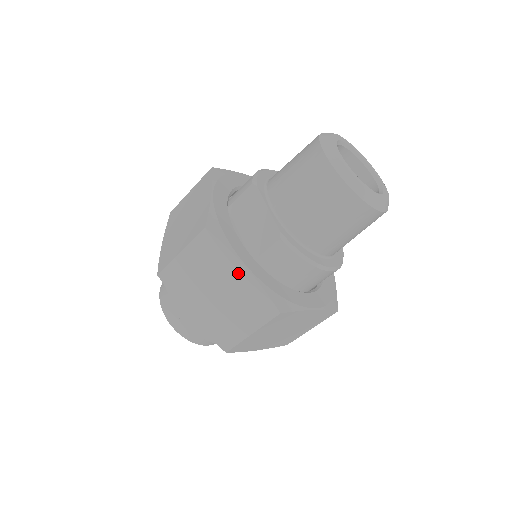
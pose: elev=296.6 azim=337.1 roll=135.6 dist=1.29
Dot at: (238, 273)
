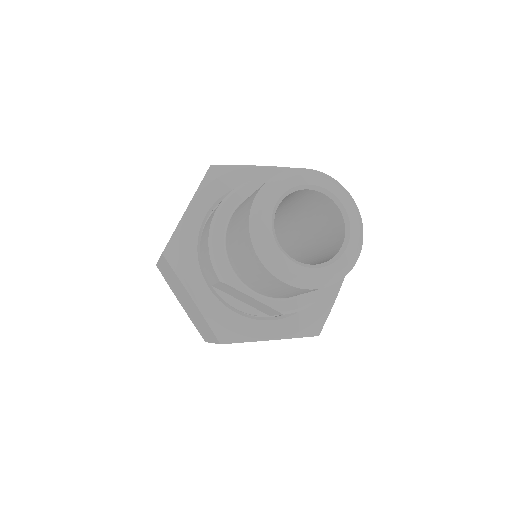
Dot at: occluded
